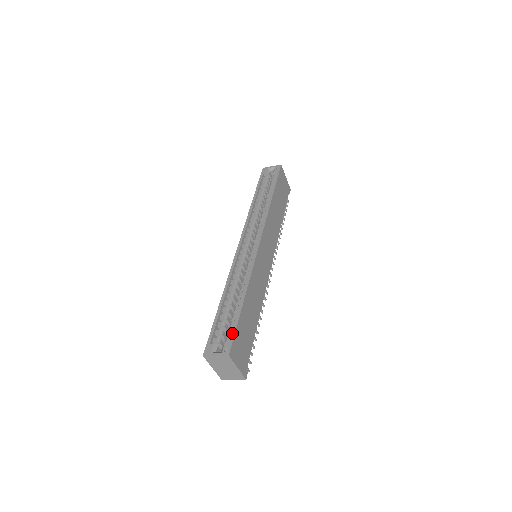
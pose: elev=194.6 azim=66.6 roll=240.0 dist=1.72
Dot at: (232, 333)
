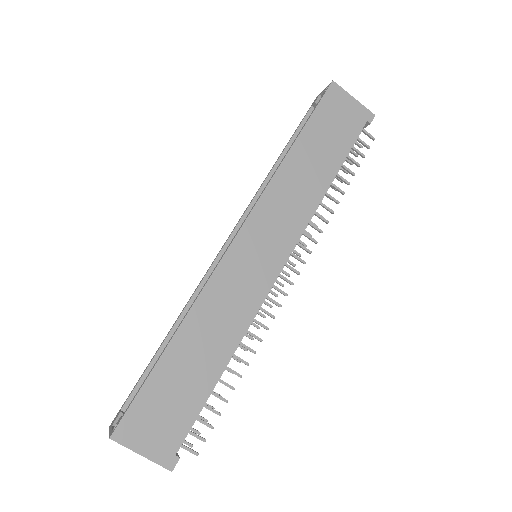
Dot at: occluded
